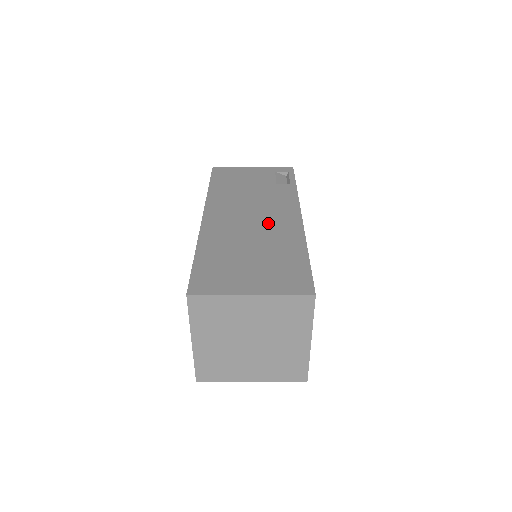
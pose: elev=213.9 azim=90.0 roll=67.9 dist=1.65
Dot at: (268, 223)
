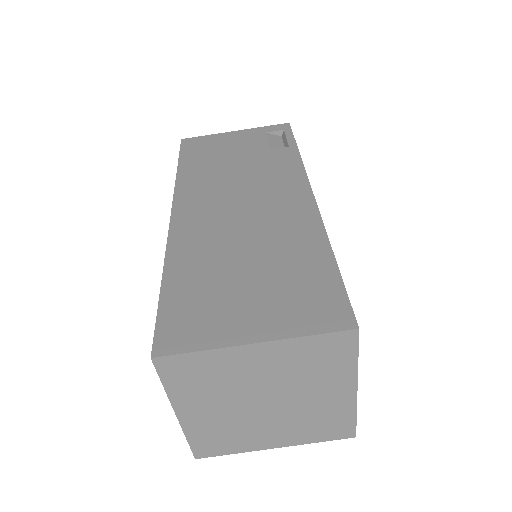
Dot at: (266, 211)
